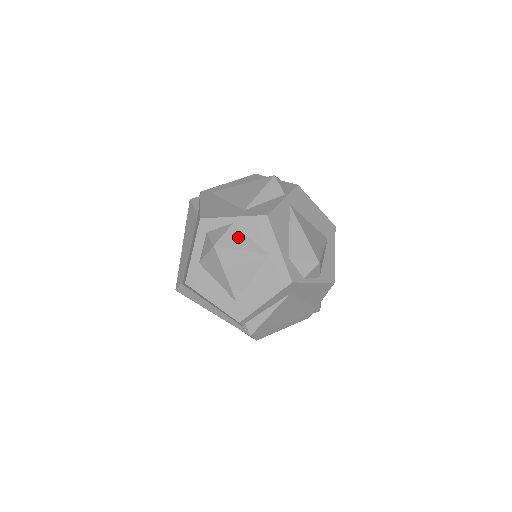
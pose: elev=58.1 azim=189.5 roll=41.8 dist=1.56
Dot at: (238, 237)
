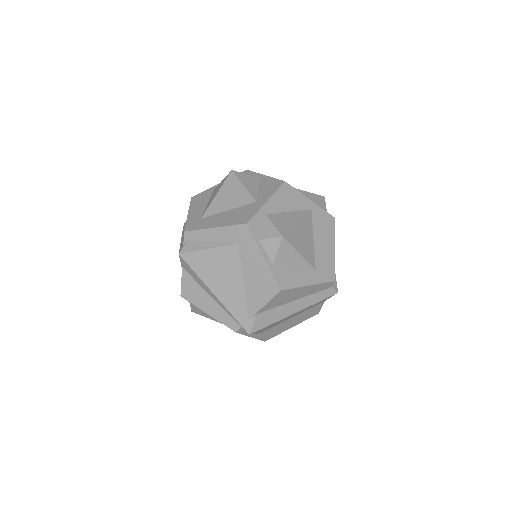
Dot at: (252, 182)
